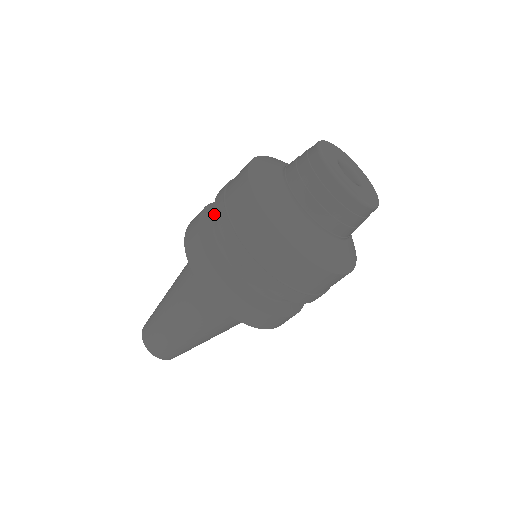
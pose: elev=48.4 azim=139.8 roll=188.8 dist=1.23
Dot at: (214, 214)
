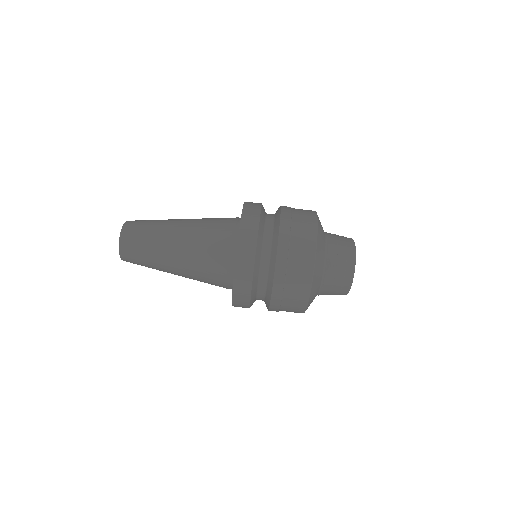
Dot at: occluded
